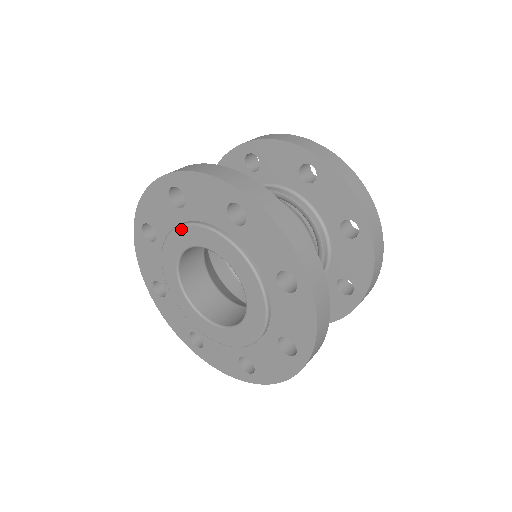
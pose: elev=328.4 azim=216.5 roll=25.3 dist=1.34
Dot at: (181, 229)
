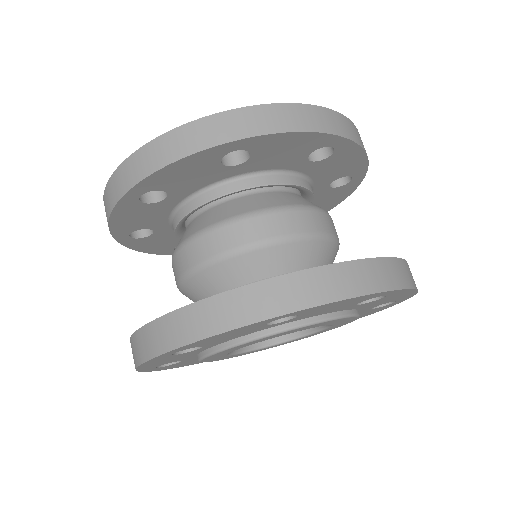
Dot at: (217, 354)
